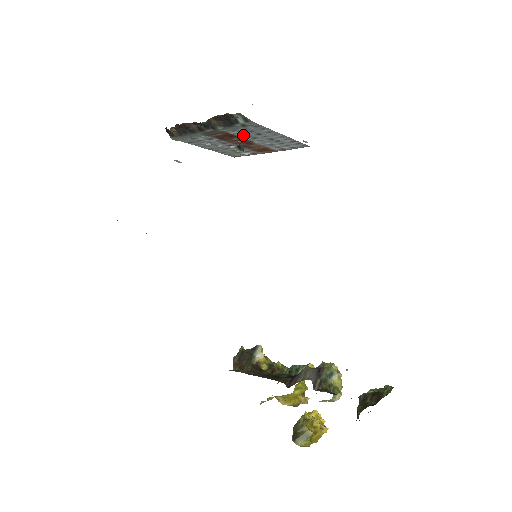
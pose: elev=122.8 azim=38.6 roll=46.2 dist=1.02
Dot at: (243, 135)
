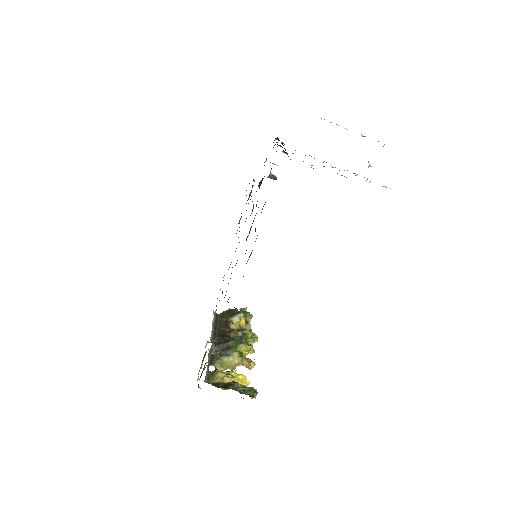
Dot at: occluded
